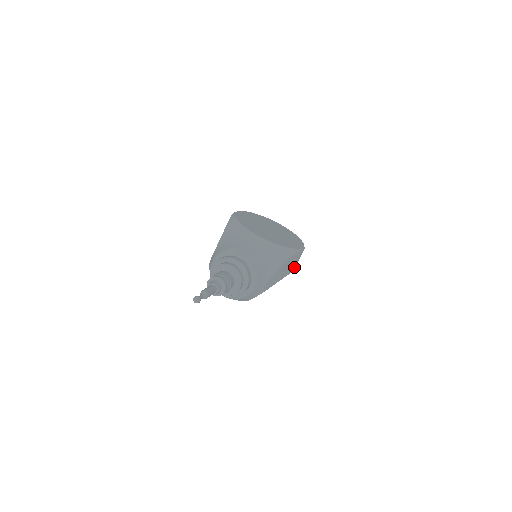
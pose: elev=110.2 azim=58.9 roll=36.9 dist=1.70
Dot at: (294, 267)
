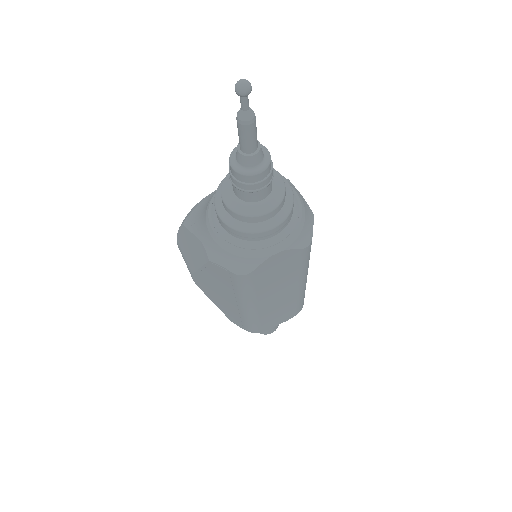
Dot at: occluded
